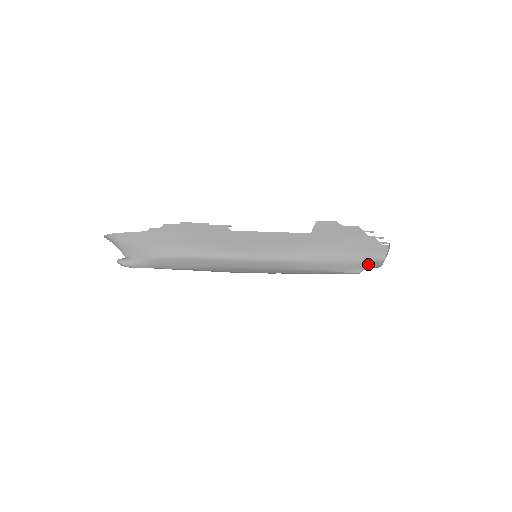
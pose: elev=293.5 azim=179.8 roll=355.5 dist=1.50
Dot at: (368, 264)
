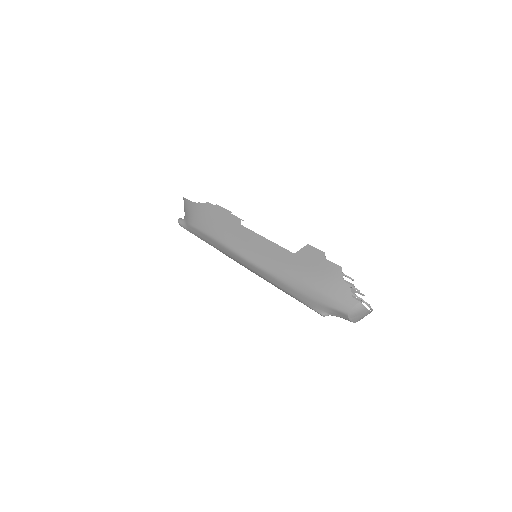
Dot at: (331, 310)
